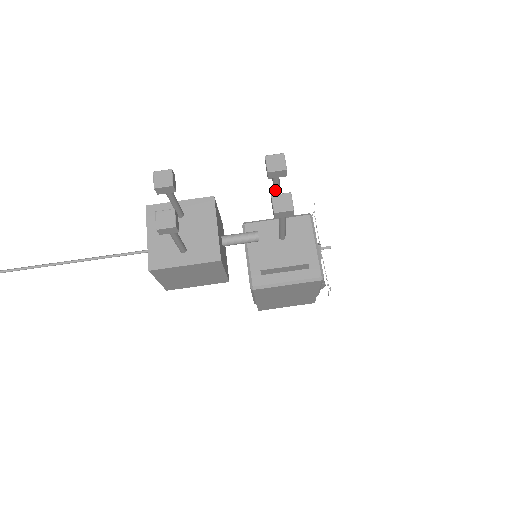
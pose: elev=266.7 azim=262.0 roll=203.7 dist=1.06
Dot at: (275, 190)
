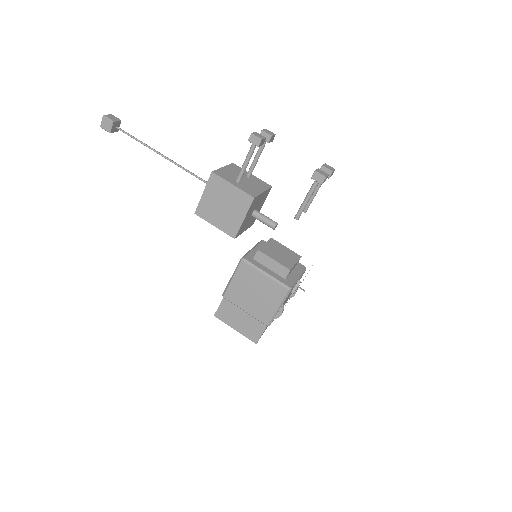
Dot at: (313, 194)
